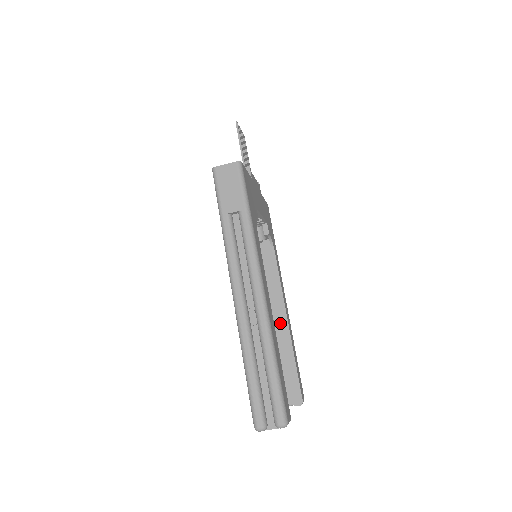
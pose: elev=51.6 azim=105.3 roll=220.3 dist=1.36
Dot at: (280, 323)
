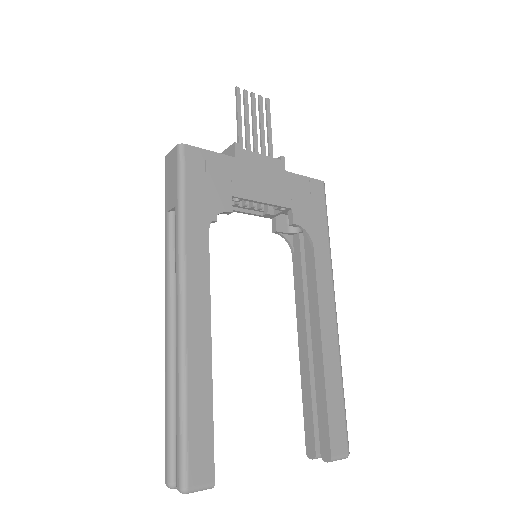
Dot at: (314, 343)
